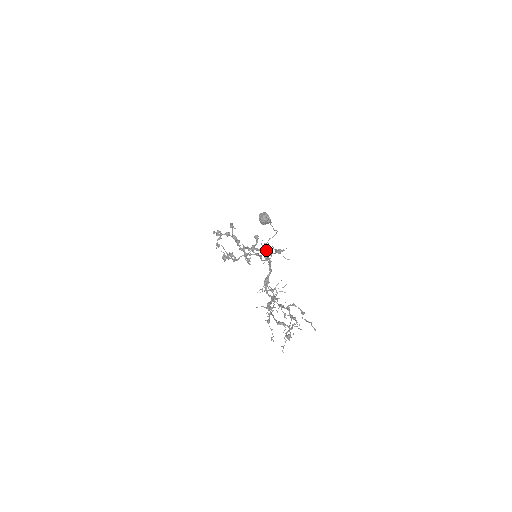
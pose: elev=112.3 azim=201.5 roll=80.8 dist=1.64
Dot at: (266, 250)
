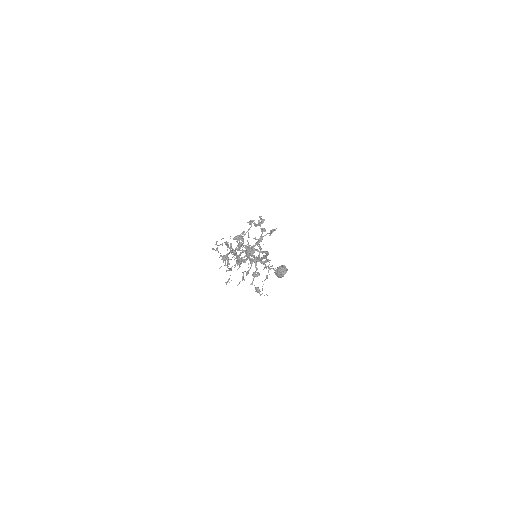
Dot at: (256, 276)
